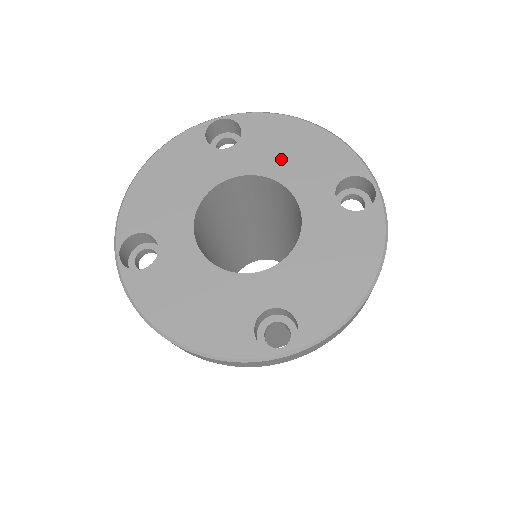
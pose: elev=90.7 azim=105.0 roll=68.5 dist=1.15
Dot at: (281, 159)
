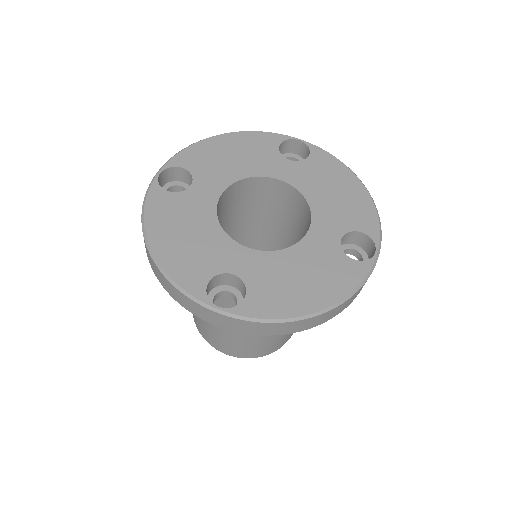
Dot at: (322, 190)
